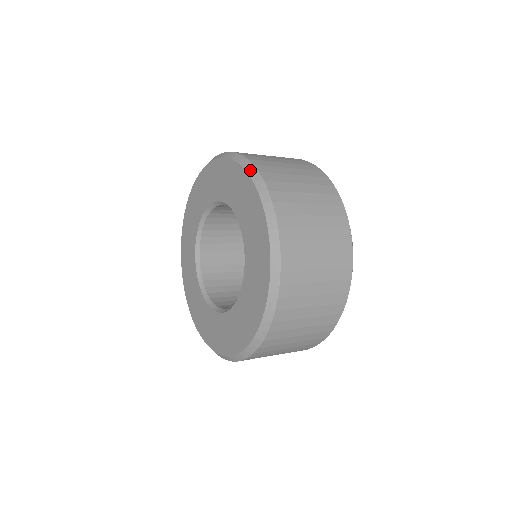
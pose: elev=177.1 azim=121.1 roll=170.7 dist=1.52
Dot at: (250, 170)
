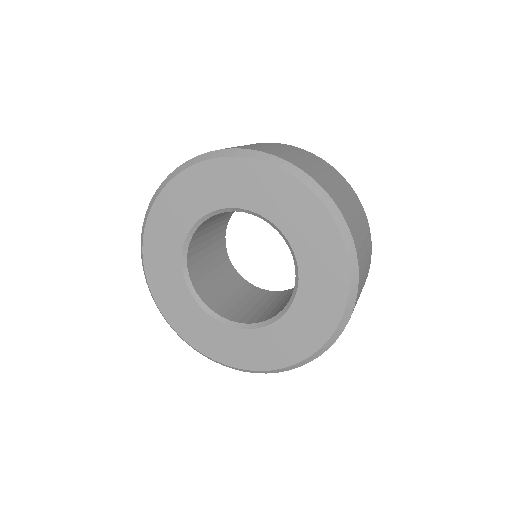
Dot at: (345, 233)
